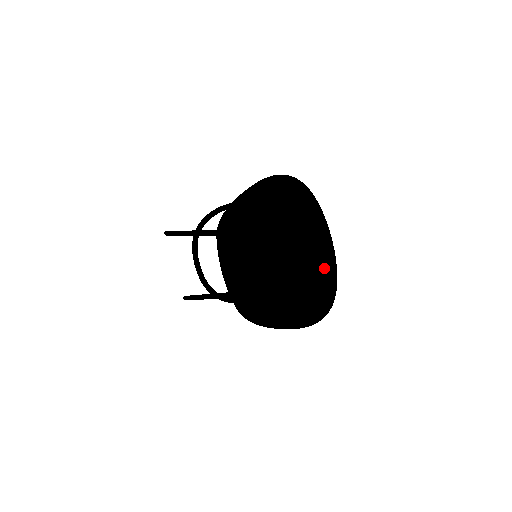
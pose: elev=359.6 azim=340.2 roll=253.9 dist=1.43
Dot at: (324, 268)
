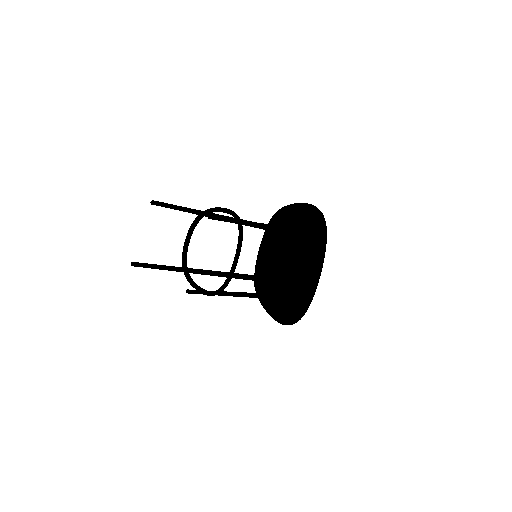
Dot at: (308, 290)
